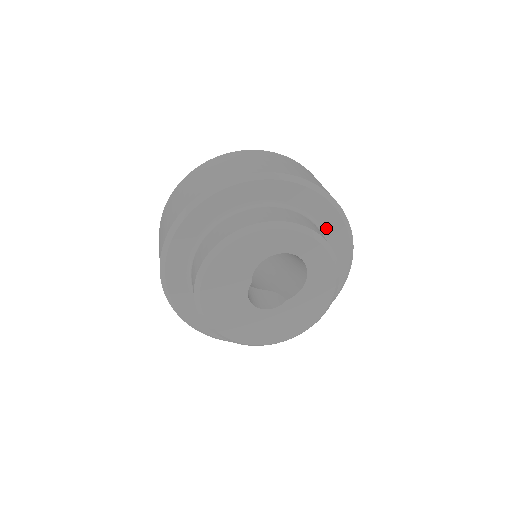
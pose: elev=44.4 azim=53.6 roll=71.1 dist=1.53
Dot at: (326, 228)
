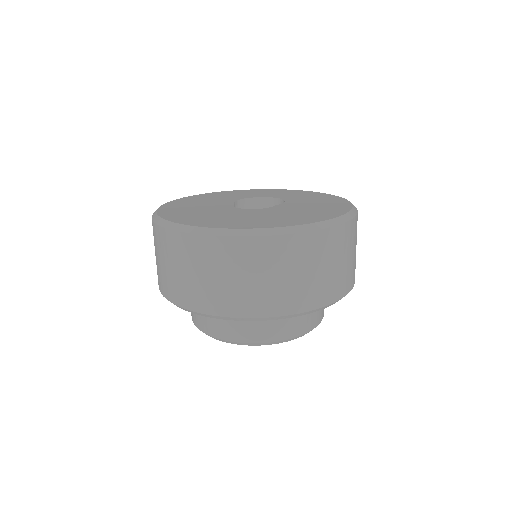
Dot at: occluded
